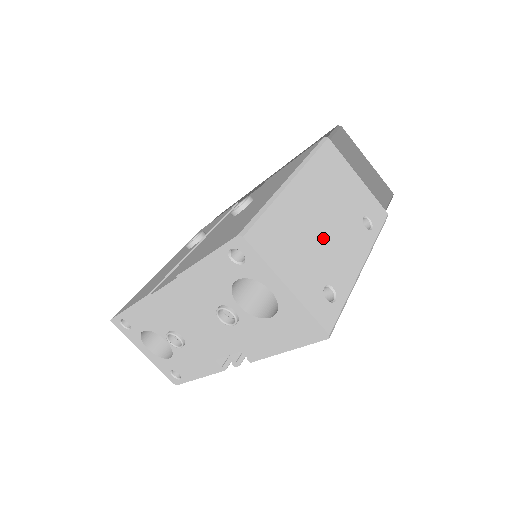
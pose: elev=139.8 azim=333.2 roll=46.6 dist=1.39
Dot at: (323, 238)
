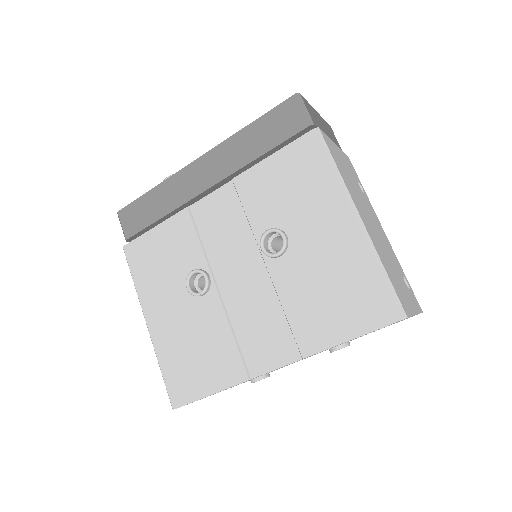
Dot at: (383, 244)
